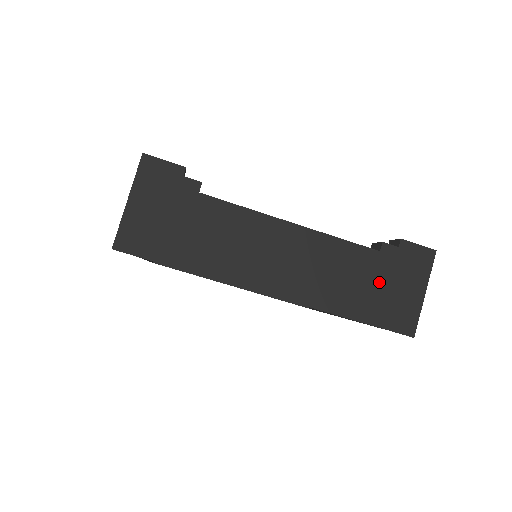
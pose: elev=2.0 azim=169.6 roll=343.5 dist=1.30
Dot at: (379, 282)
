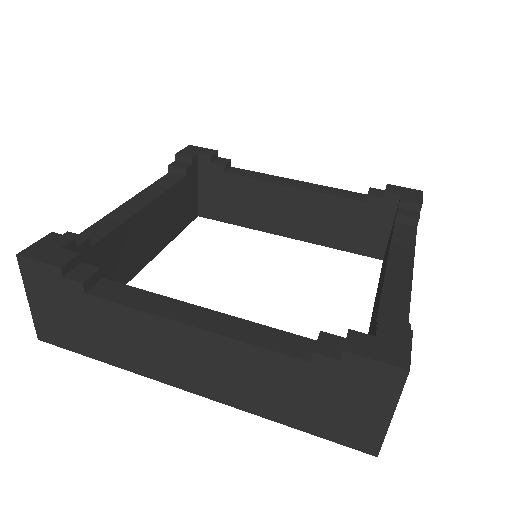
Dot at: occluded
